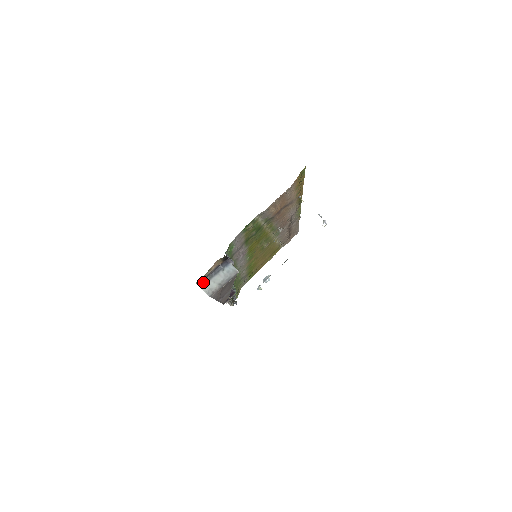
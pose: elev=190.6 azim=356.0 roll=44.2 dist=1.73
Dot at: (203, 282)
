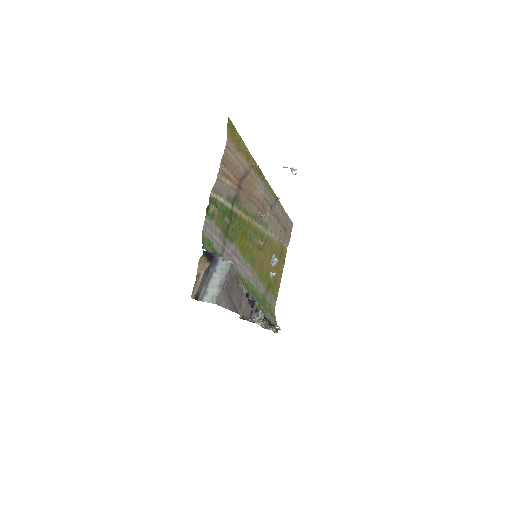
Dot at: (201, 295)
